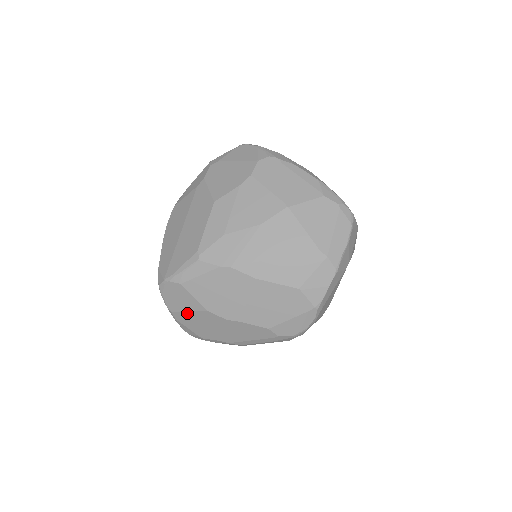
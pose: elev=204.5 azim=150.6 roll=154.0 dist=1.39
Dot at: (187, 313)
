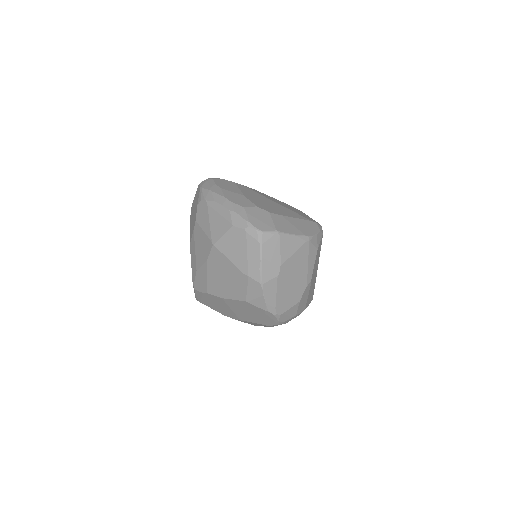
Dot at: occluded
